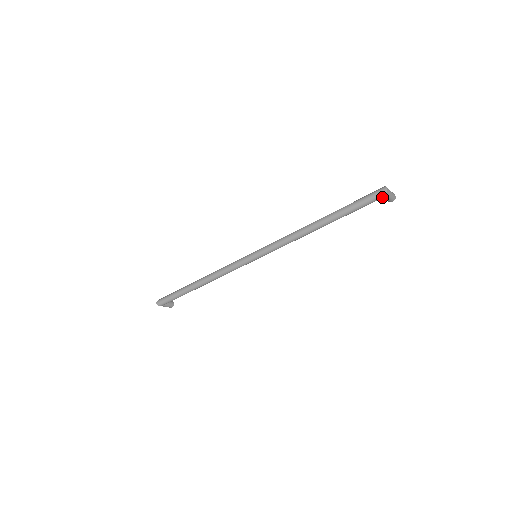
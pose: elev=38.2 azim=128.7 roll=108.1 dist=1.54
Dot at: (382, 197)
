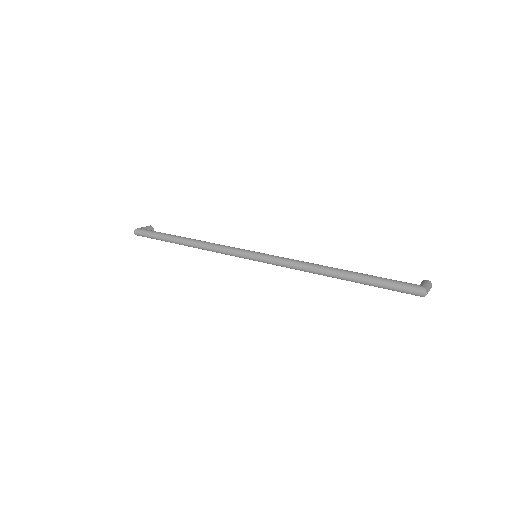
Dot at: (416, 295)
